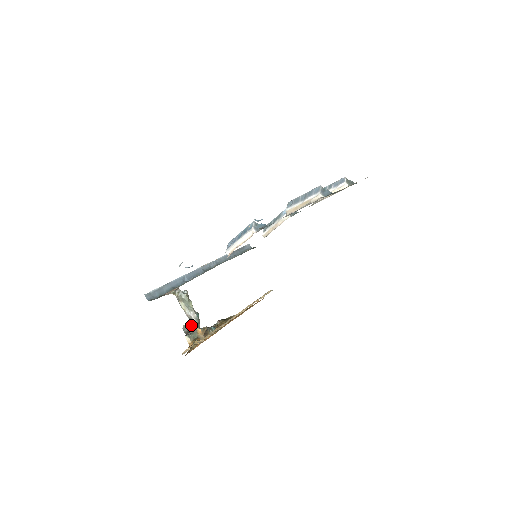
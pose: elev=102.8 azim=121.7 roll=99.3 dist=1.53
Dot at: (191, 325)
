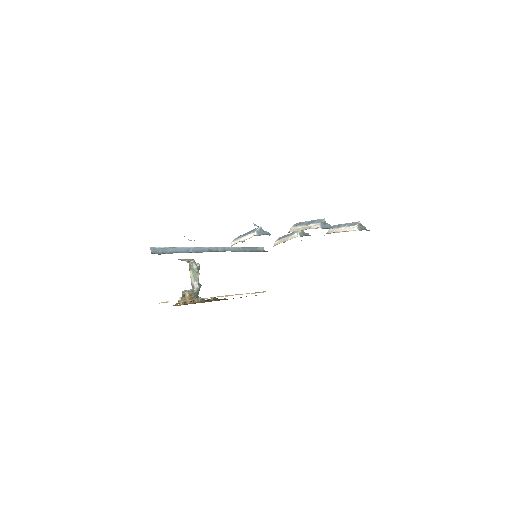
Dot at: (190, 292)
